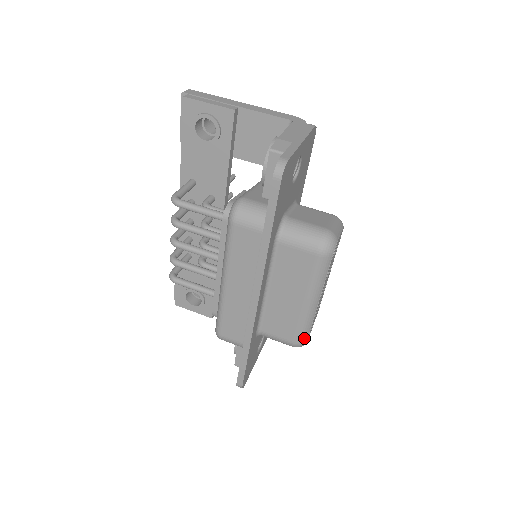
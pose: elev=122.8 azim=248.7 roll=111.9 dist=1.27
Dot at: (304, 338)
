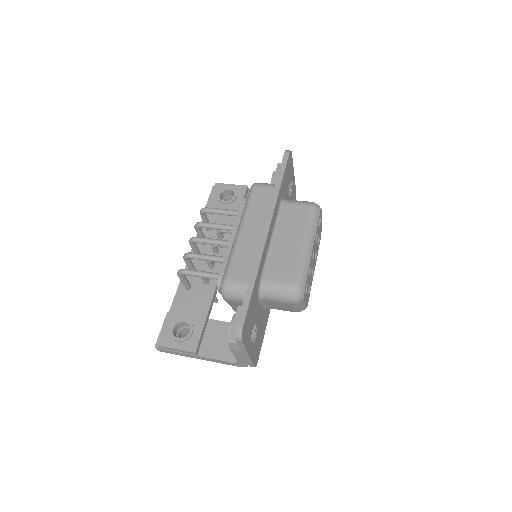
Dot at: (302, 281)
